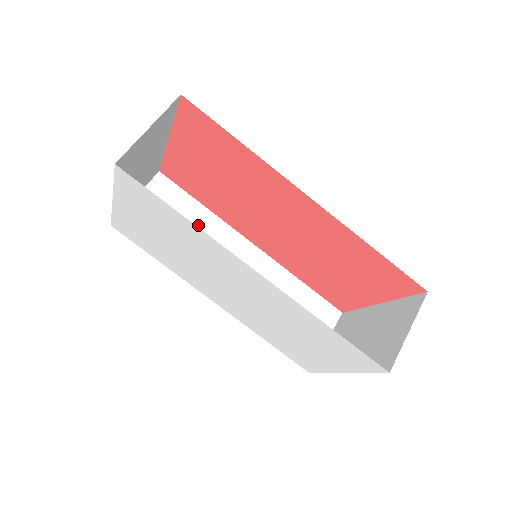
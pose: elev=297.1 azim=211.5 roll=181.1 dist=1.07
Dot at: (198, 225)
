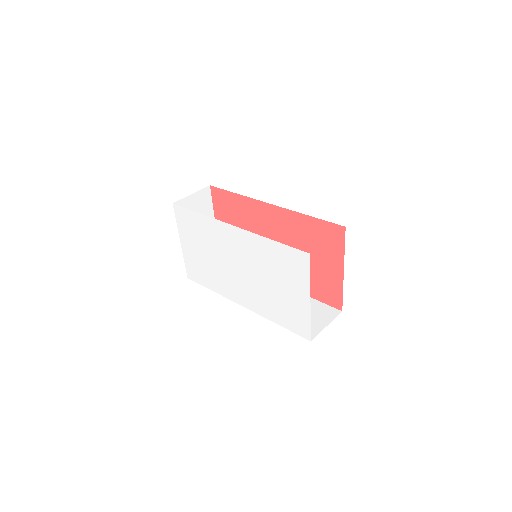
Dot at: occluded
